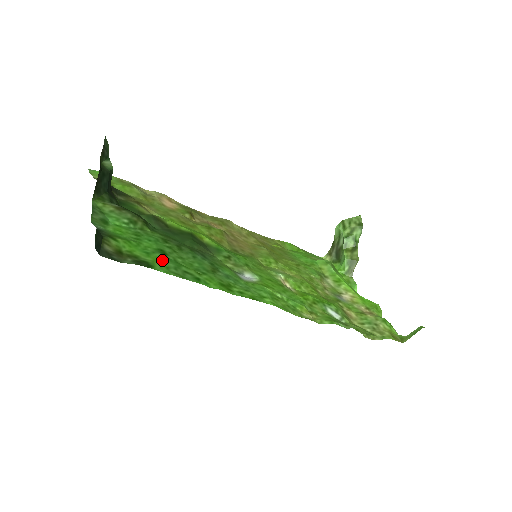
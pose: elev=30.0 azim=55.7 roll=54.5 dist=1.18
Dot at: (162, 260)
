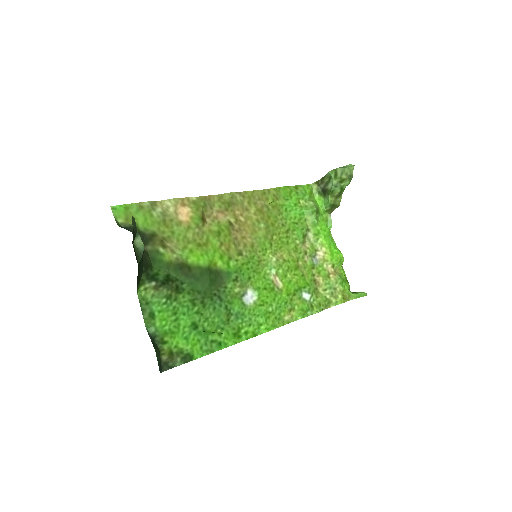
Dot at: (196, 340)
